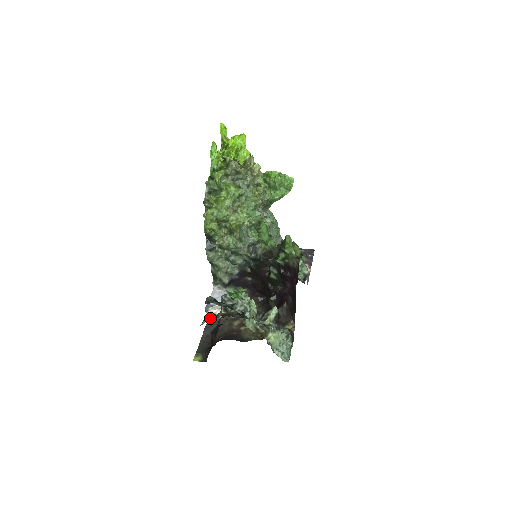
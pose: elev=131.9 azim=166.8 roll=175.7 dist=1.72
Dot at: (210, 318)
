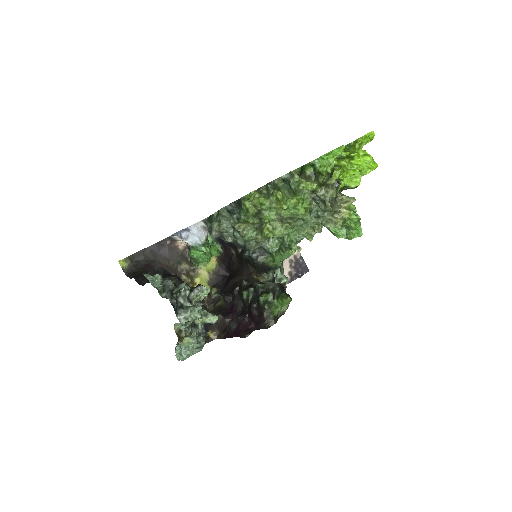
Dot at: (156, 283)
